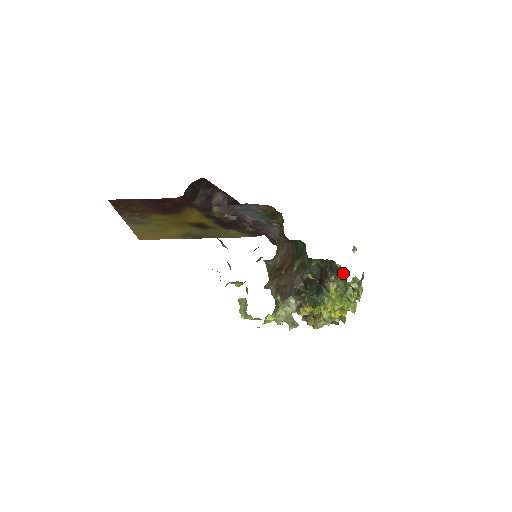
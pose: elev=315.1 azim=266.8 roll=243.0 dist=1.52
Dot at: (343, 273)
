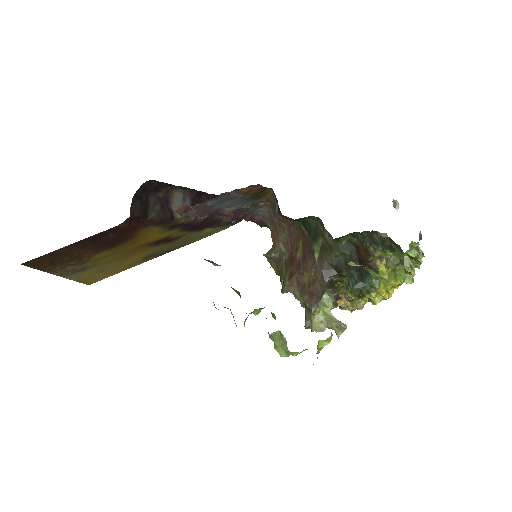
Dot at: (394, 243)
